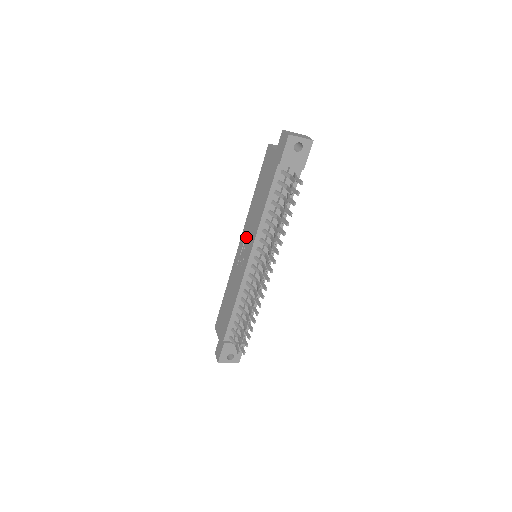
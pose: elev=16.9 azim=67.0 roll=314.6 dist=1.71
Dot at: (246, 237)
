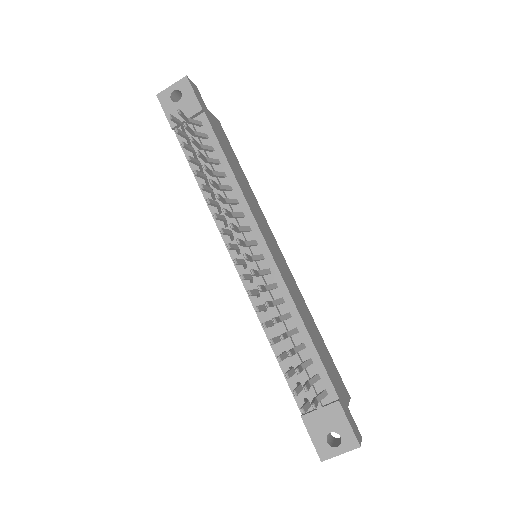
Dot at: occluded
